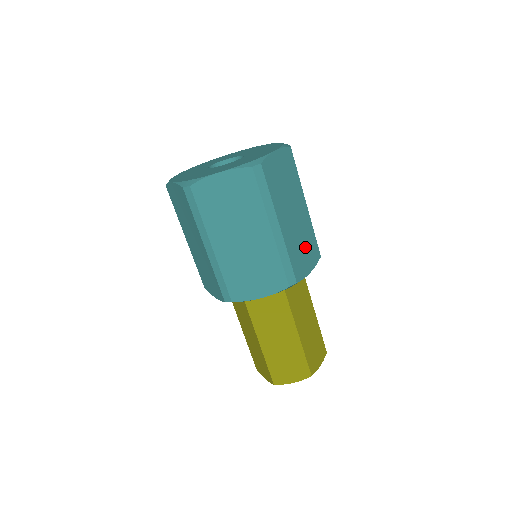
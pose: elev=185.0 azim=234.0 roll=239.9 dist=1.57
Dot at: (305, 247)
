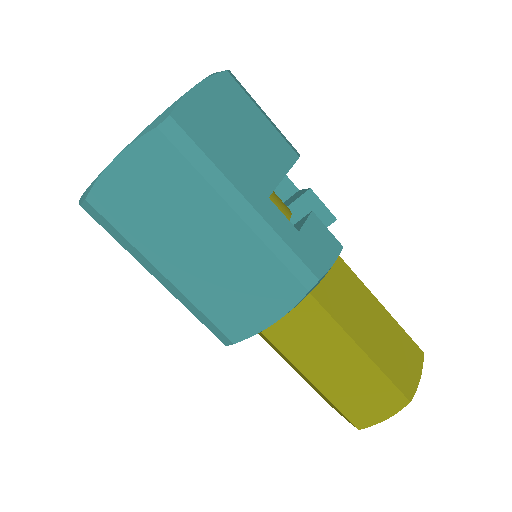
Dot at: (249, 288)
